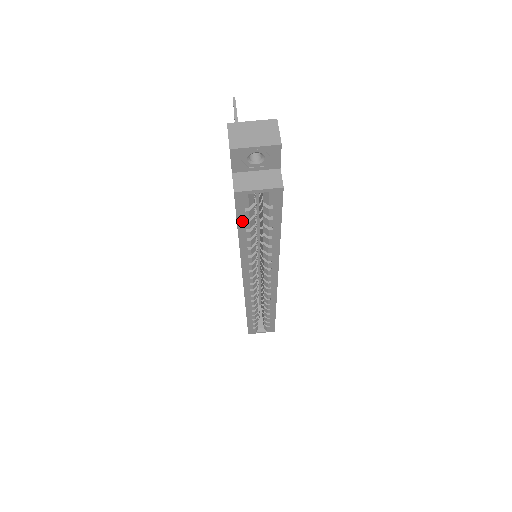
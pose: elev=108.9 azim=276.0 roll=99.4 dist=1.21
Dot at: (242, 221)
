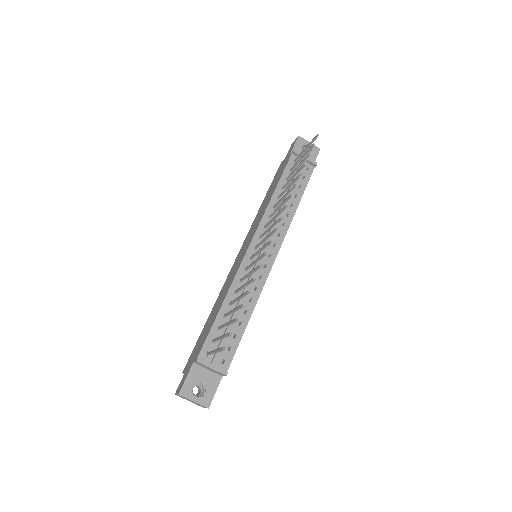
Dot at: occluded
